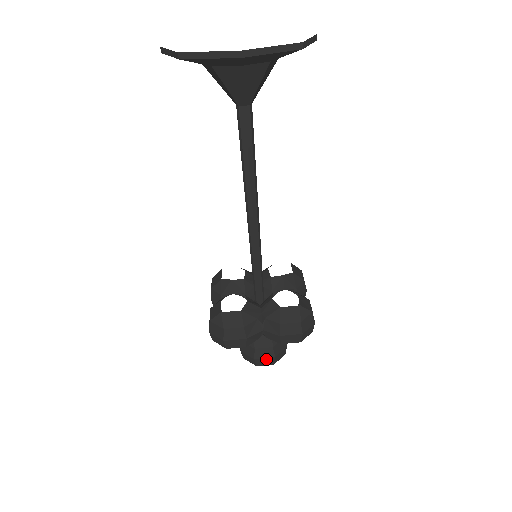
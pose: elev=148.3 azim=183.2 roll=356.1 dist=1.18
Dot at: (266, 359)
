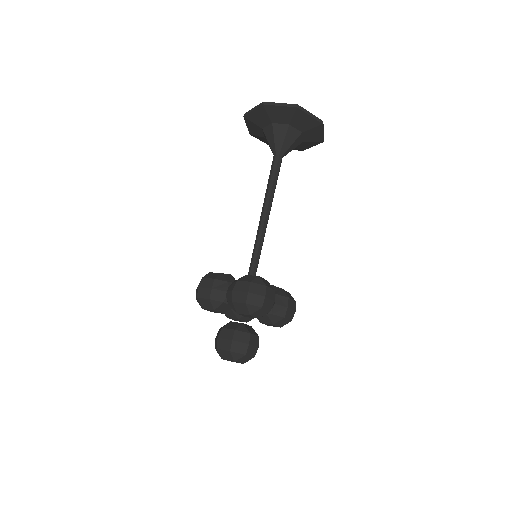
Dot at: (254, 347)
